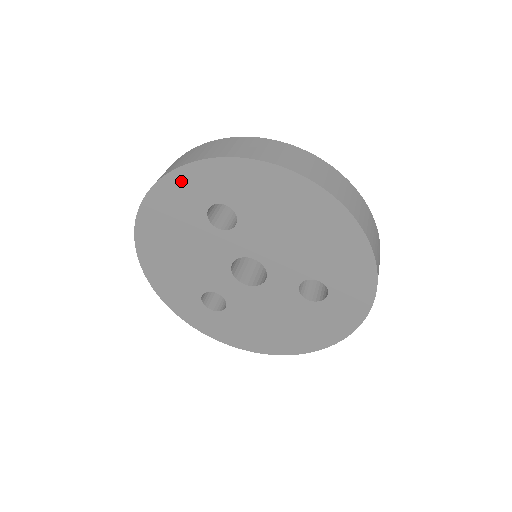
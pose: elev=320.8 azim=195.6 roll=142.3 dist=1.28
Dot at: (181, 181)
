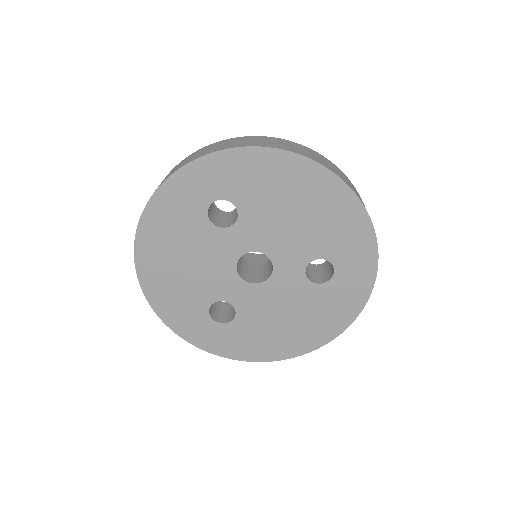
Dot at: (179, 185)
